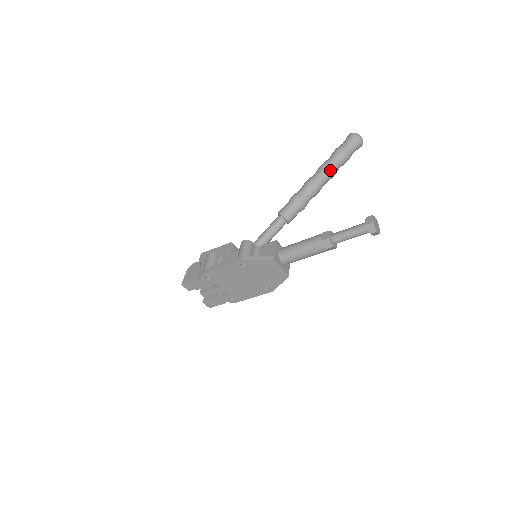
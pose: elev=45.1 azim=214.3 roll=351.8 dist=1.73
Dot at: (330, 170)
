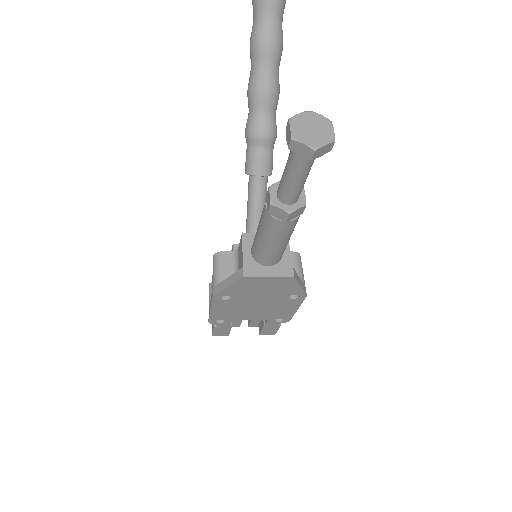
Dot at: (262, 43)
